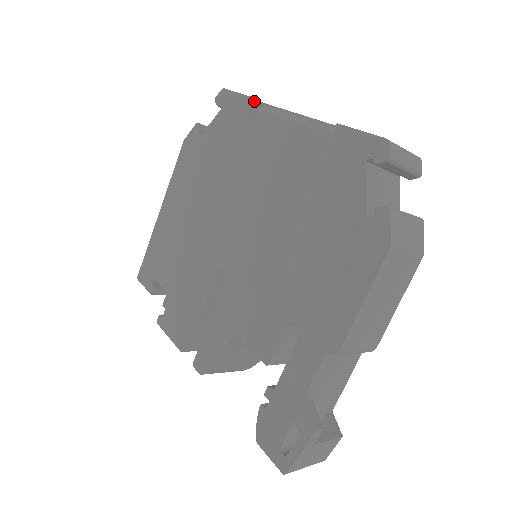
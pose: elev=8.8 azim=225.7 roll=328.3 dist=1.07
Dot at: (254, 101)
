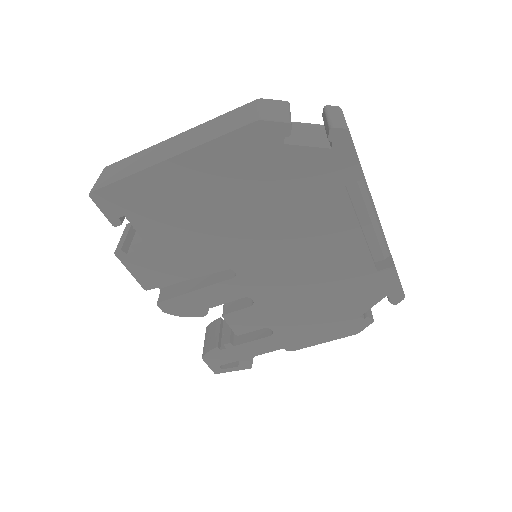
Dot at: (362, 176)
